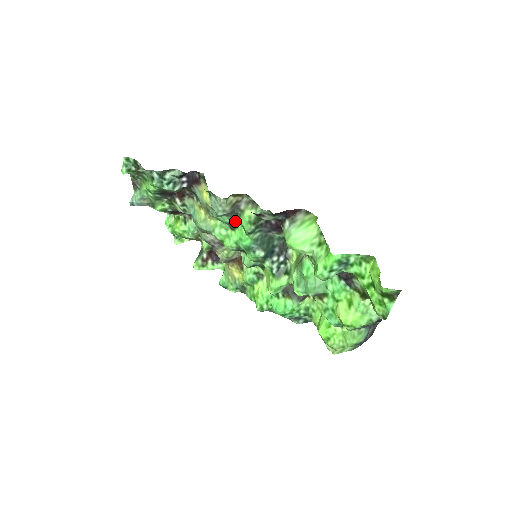
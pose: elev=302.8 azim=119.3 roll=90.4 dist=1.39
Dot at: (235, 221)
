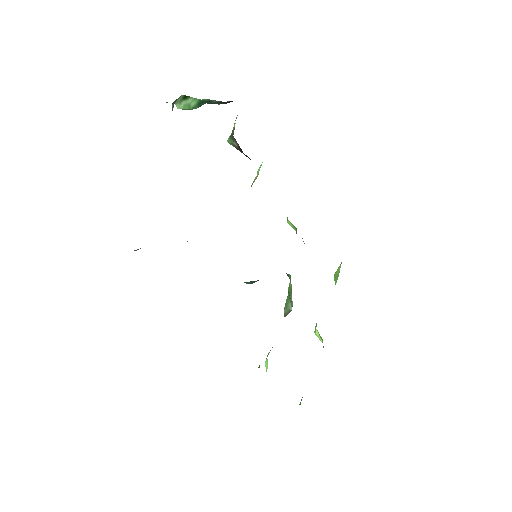
Dot at: occluded
